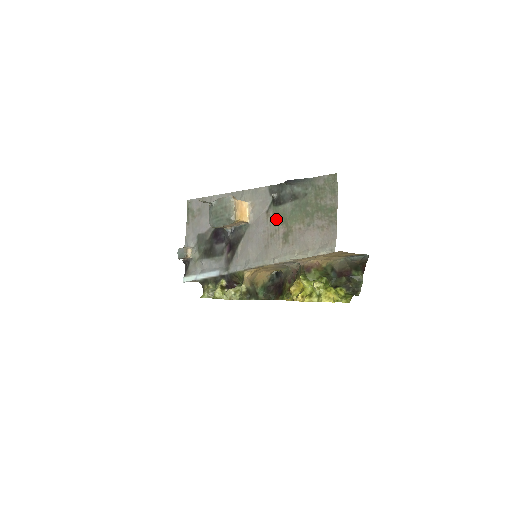
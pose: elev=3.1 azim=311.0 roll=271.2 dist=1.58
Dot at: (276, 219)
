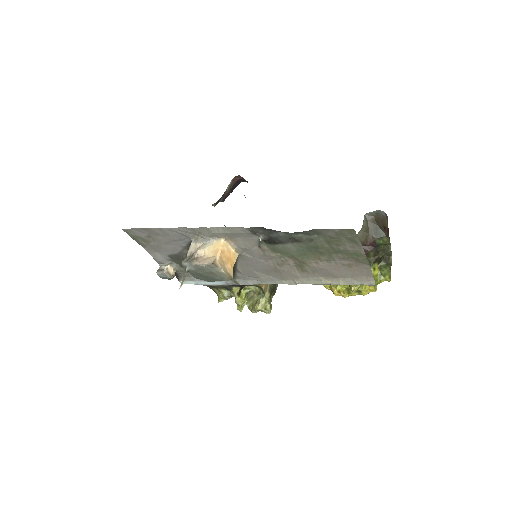
Dot at: (277, 253)
